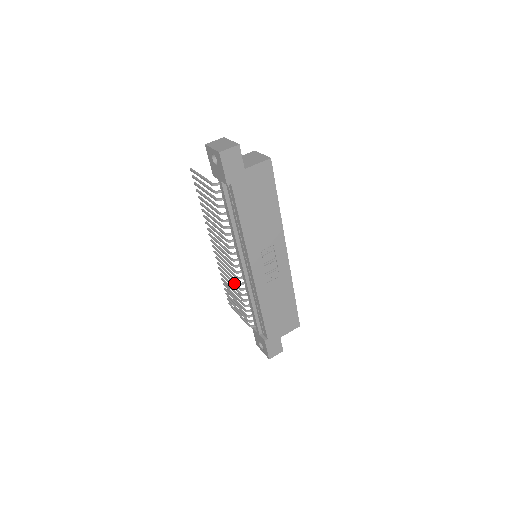
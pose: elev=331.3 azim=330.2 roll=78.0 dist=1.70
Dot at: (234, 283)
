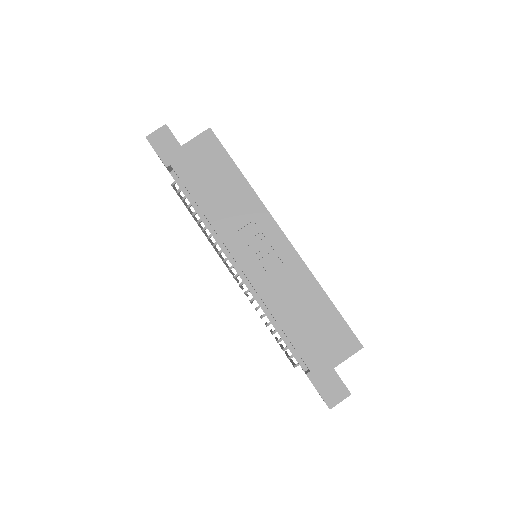
Dot at: occluded
